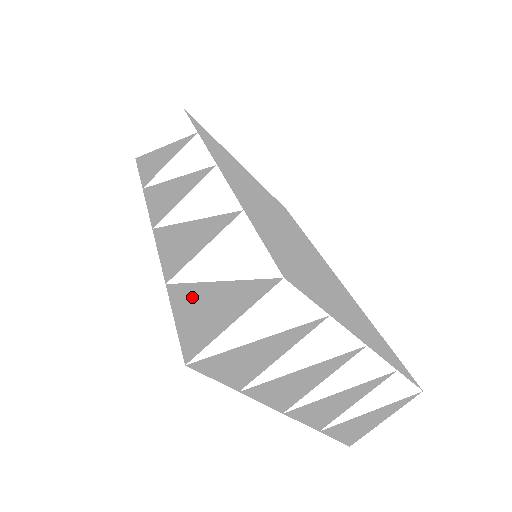
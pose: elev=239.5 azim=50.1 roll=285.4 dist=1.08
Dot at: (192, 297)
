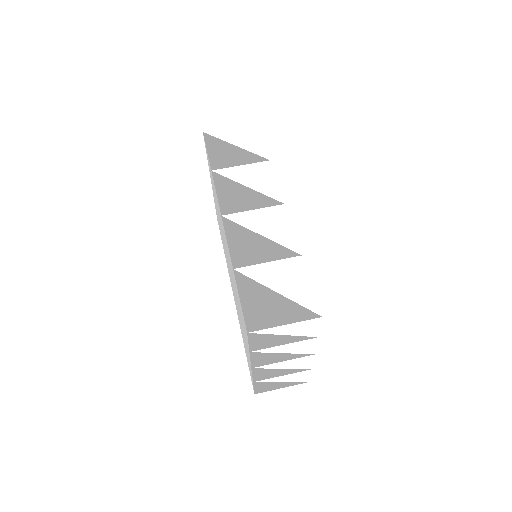
Dot at: (256, 291)
